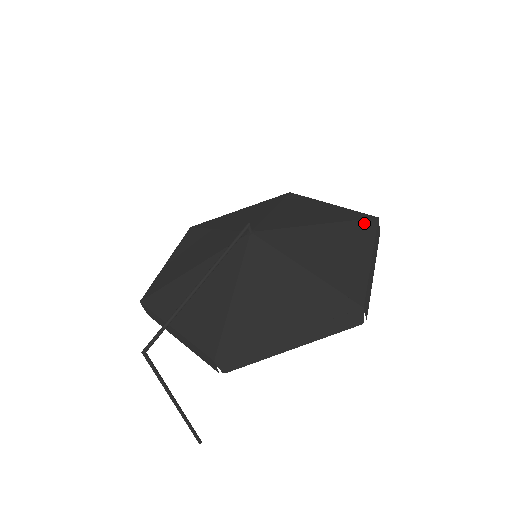
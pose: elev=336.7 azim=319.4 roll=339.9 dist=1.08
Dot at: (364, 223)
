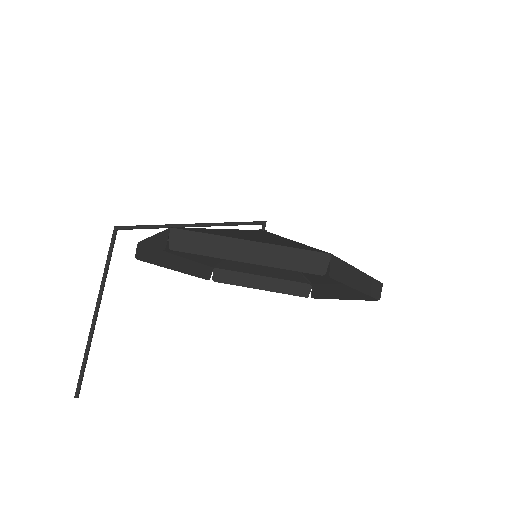
Dot at: occluded
